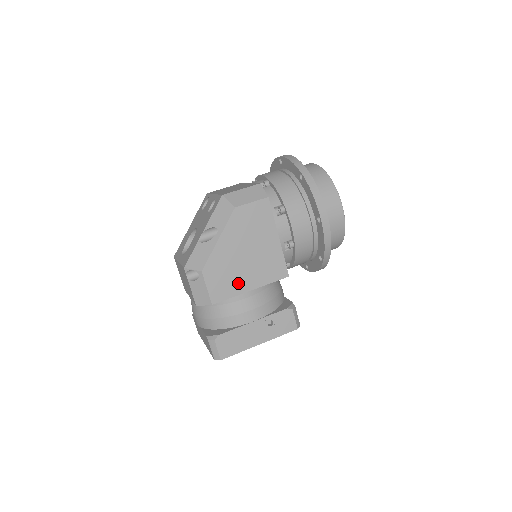
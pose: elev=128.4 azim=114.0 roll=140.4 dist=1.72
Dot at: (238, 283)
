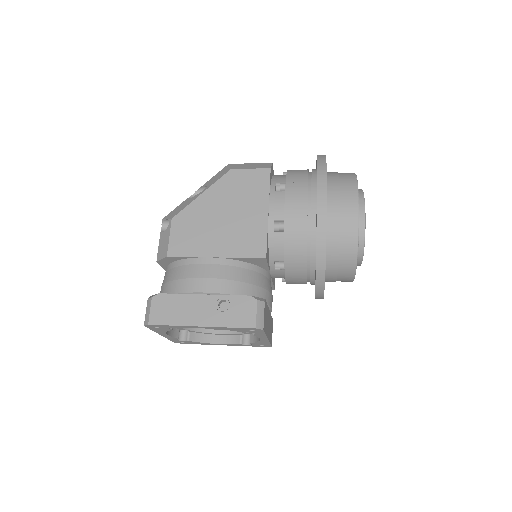
Dot at: (204, 244)
